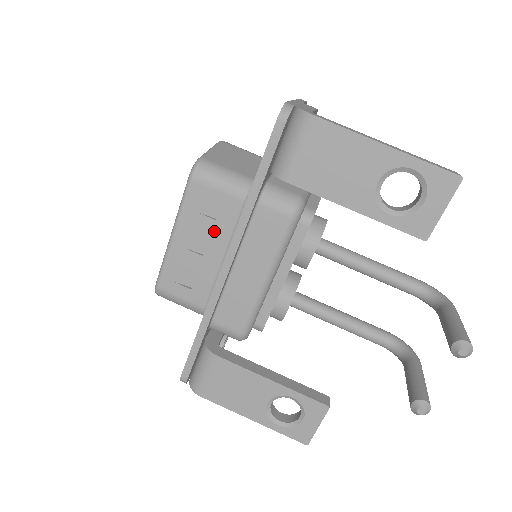
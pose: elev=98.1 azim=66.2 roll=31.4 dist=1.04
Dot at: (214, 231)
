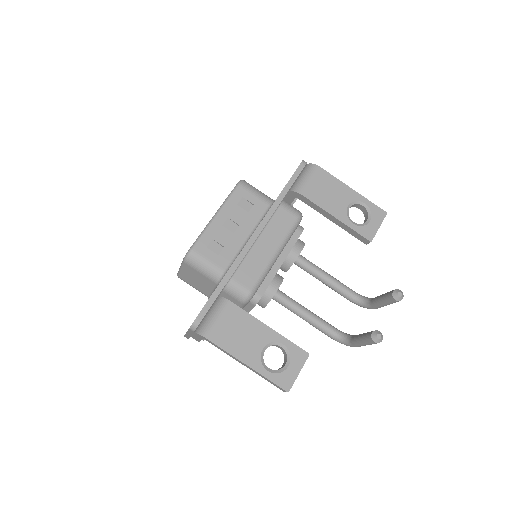
Dot at: (246, 219)
